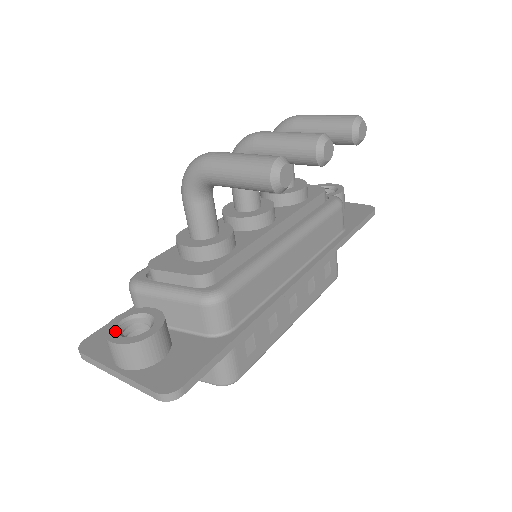
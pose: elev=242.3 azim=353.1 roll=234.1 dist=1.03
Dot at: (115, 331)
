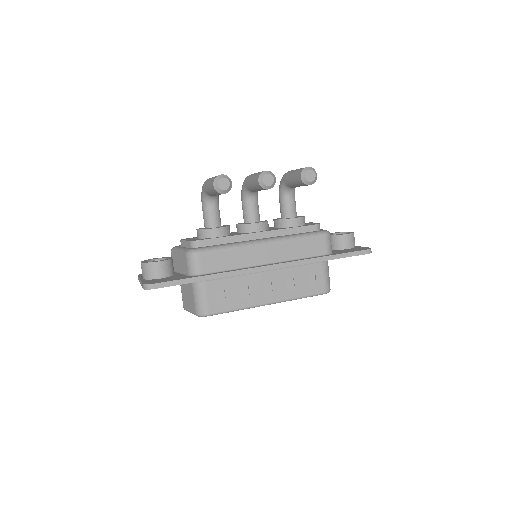
Dot at: (147, 260)
